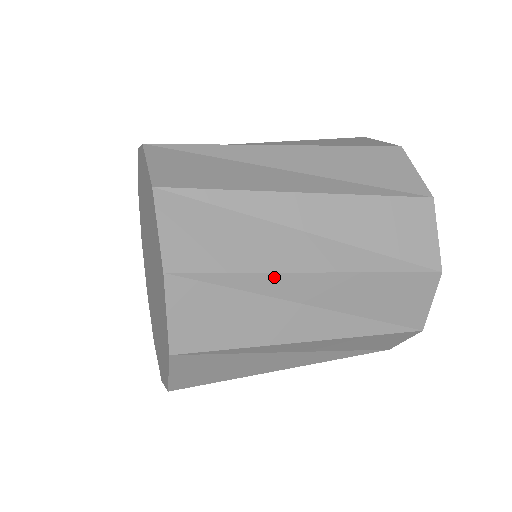
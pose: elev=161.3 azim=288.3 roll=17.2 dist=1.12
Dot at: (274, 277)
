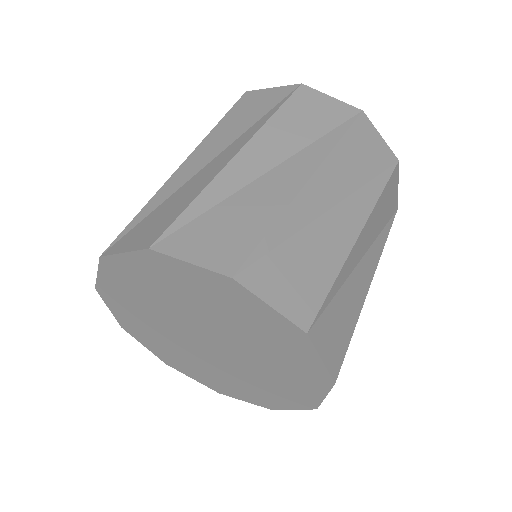
Dot at: (348, 261)
